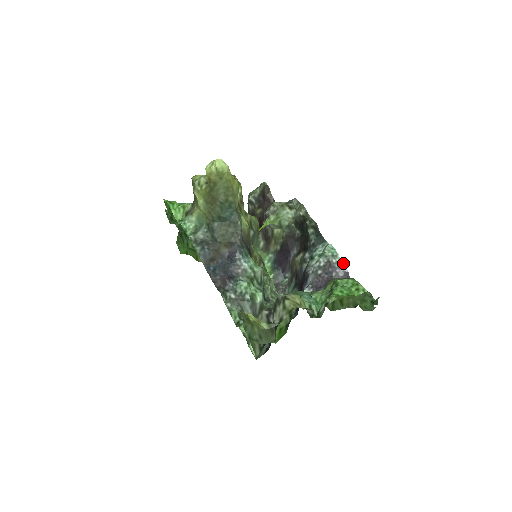
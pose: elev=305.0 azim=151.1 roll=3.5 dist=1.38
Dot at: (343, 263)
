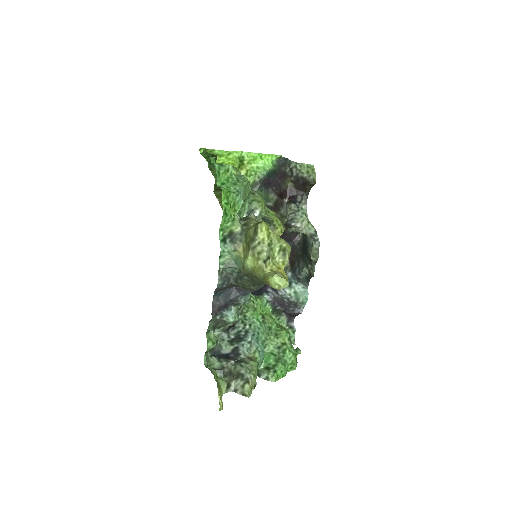
Dot at: occluded
